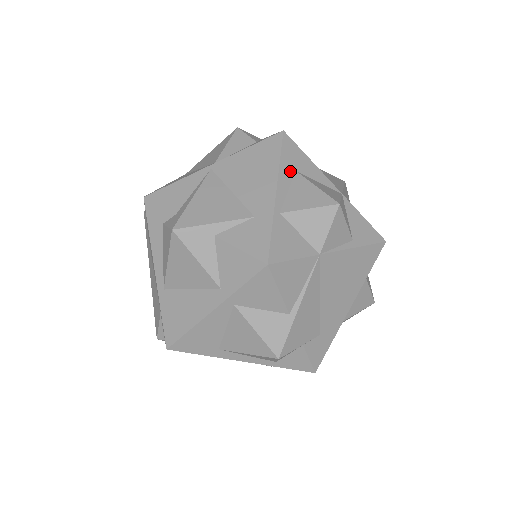
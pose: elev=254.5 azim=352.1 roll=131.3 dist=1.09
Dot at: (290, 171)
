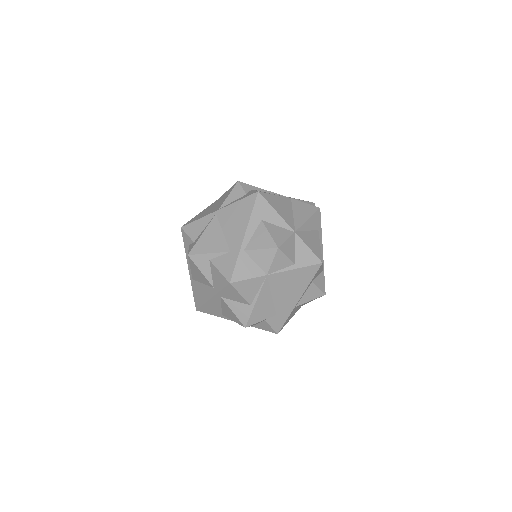
Dot at: (257, 221)
